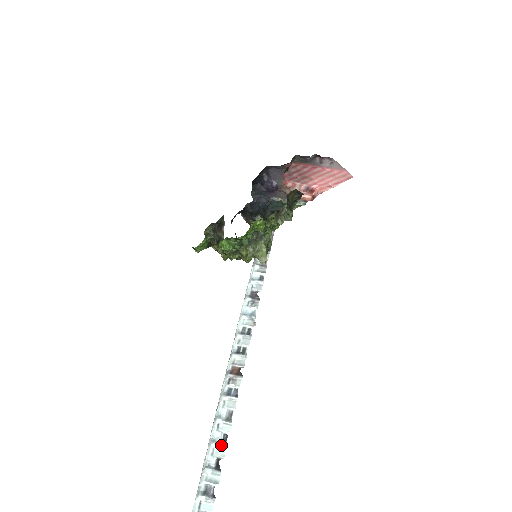
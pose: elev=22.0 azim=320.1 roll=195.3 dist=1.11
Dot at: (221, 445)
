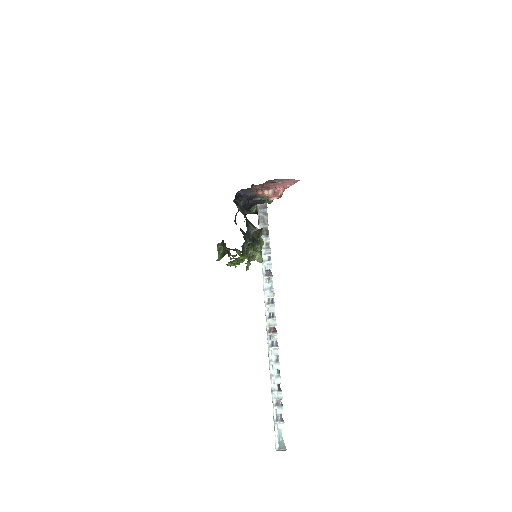
Dot at: (277, 377)
